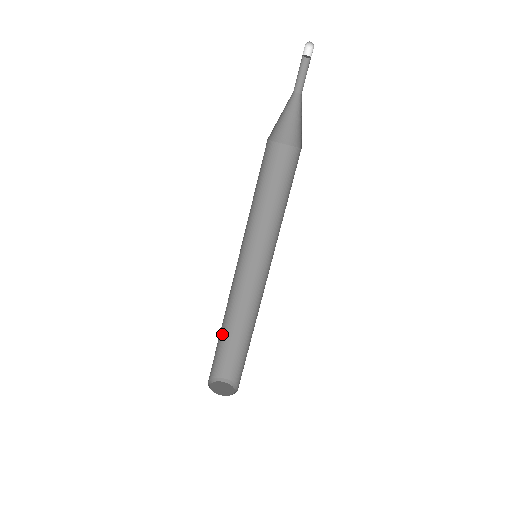
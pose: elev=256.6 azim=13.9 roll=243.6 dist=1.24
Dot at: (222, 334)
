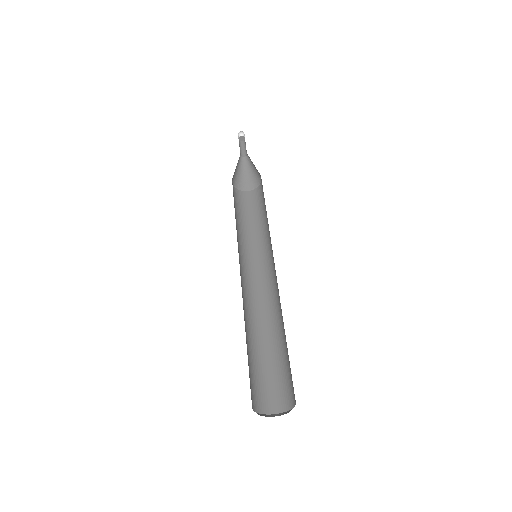
Dot at: (248, 349)
